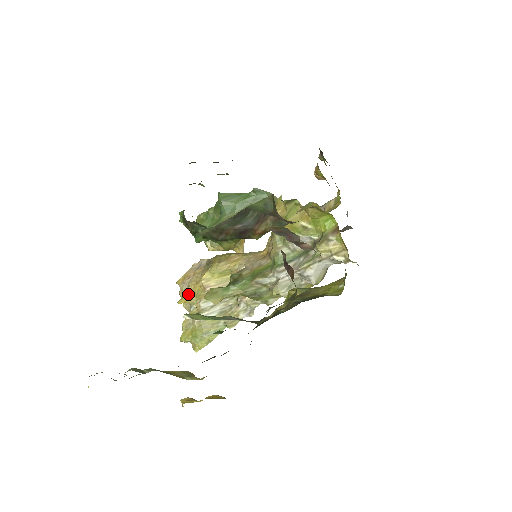
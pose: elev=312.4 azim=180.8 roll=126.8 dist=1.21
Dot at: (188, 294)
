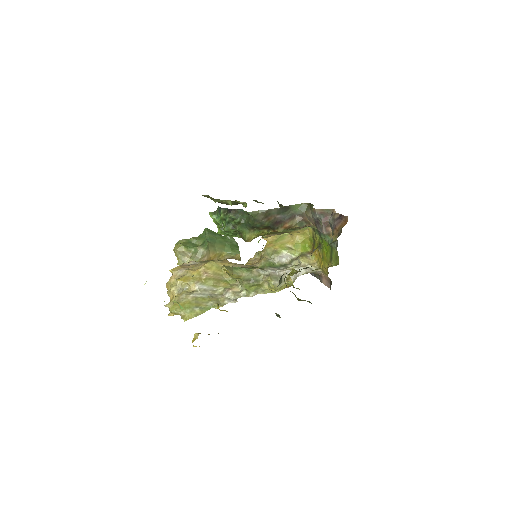
Dot at: (187, 276)
